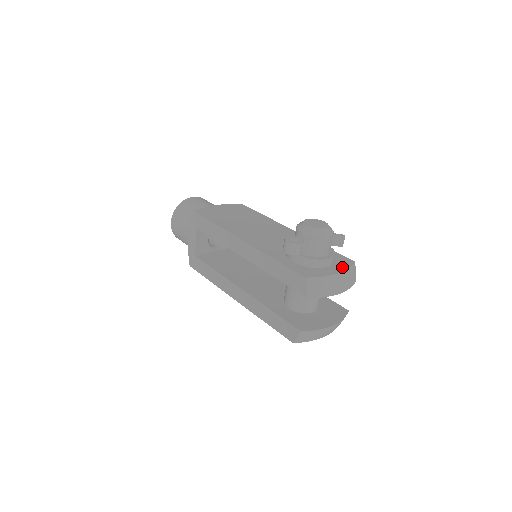
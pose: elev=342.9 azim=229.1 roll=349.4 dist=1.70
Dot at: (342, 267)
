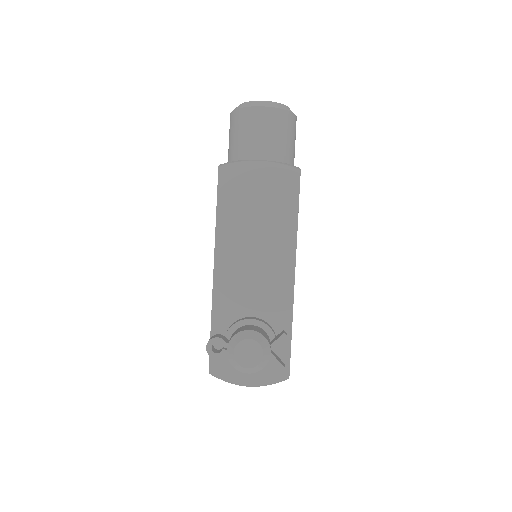
Dot at: (263, 379)
